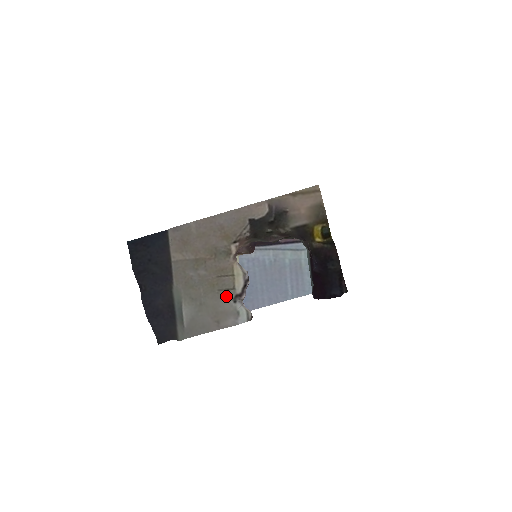
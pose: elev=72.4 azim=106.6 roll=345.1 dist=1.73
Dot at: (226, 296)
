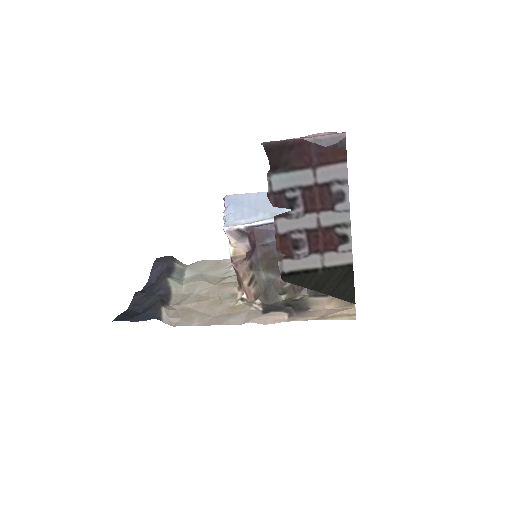
Dot at: (228, 273)
